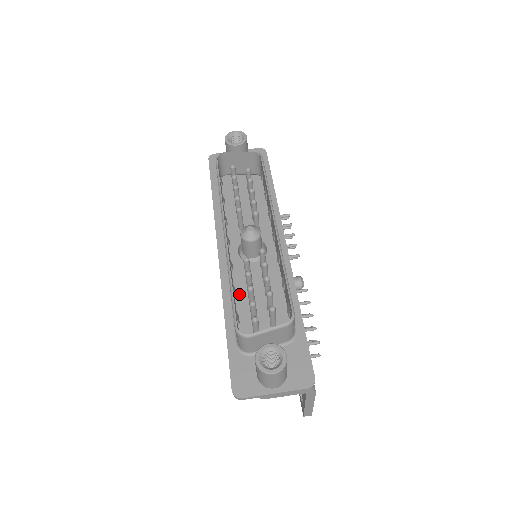
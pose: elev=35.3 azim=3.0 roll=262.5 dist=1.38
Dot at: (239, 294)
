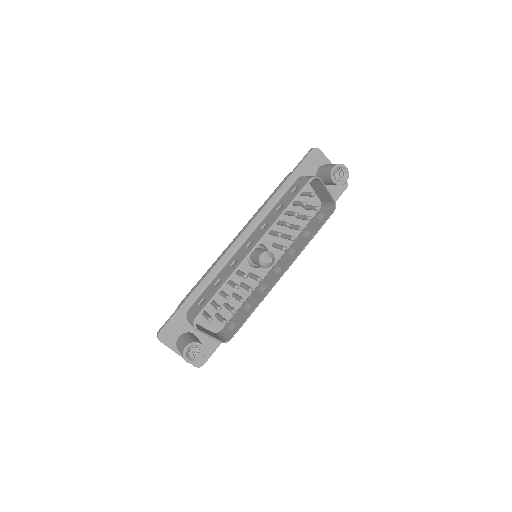
Dot at: occluded
